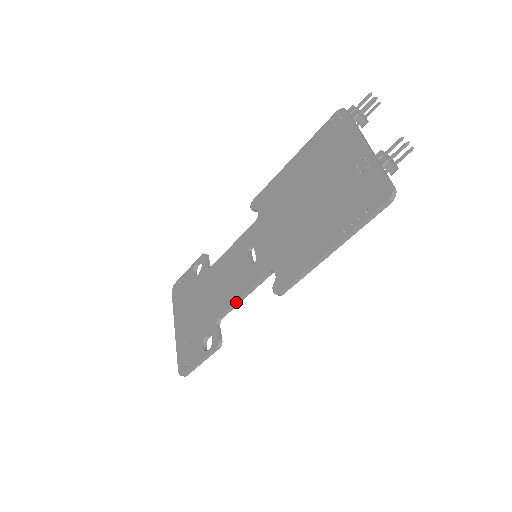
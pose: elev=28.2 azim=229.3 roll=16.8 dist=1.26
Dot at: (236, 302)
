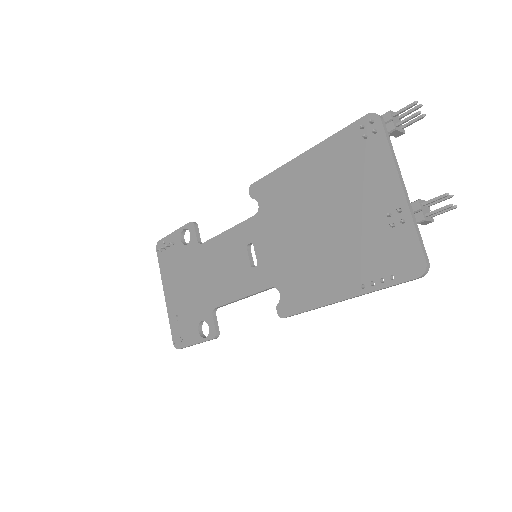
Dot at: (234, 301)
